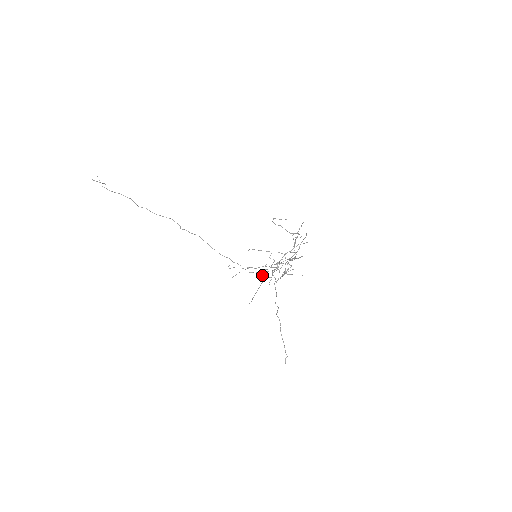
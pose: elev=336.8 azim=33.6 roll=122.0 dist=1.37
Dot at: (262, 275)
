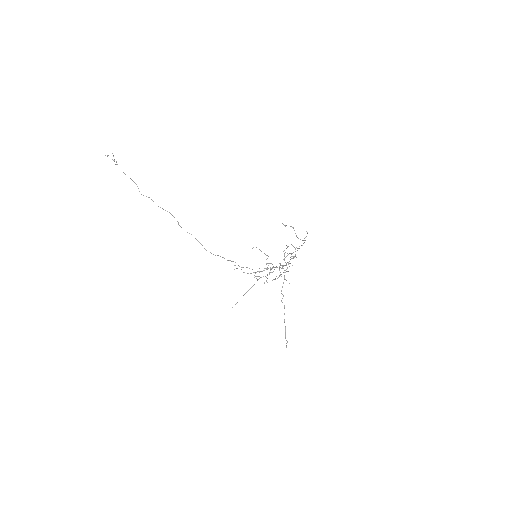
Dot at: (256, 276)
